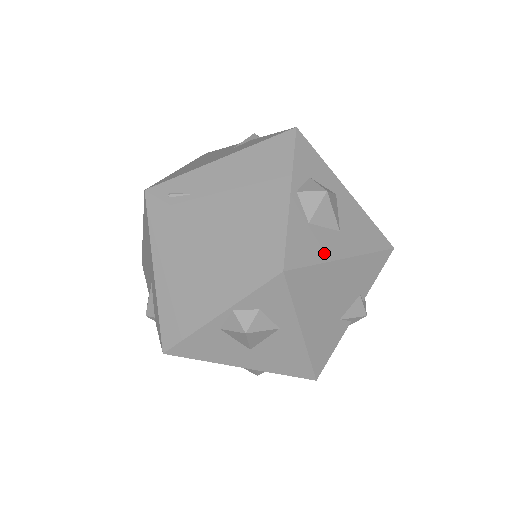
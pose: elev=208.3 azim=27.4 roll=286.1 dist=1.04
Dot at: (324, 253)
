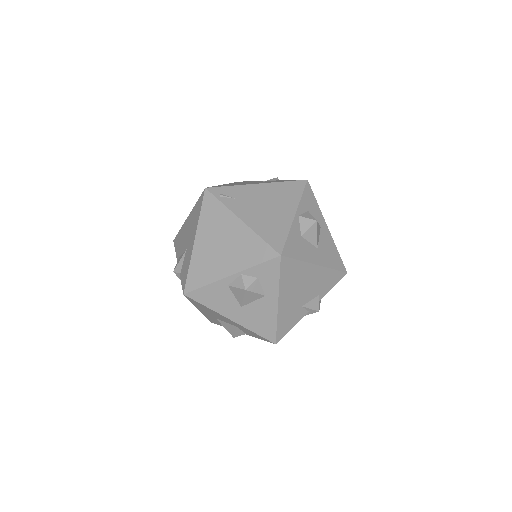
Dot at: (305, 256)
